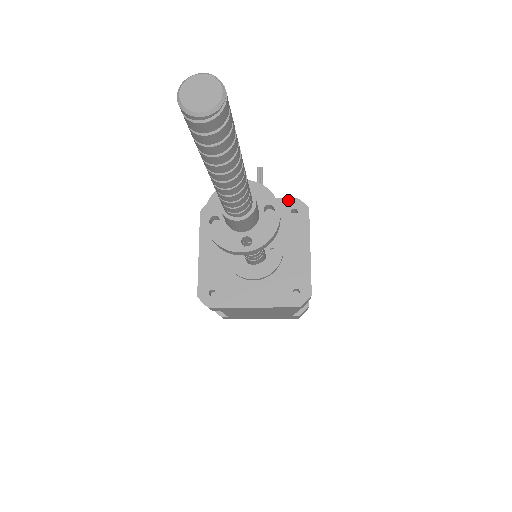
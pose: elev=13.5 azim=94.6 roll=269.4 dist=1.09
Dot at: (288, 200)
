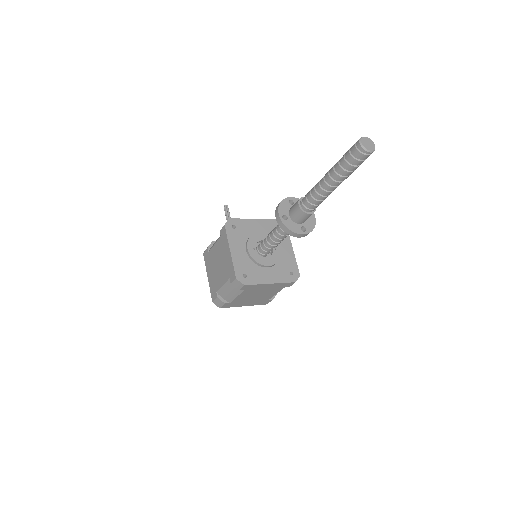
Dot at: (274, 220)
